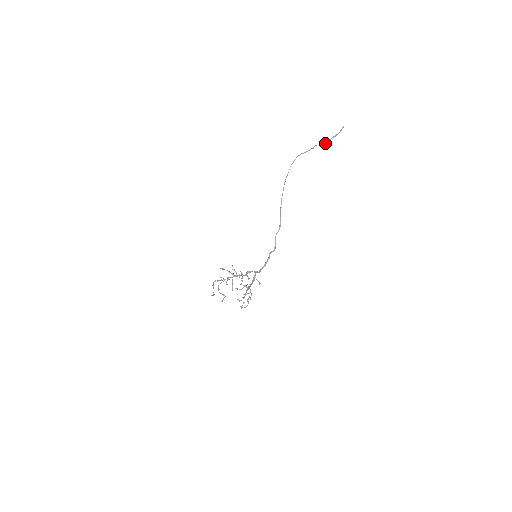
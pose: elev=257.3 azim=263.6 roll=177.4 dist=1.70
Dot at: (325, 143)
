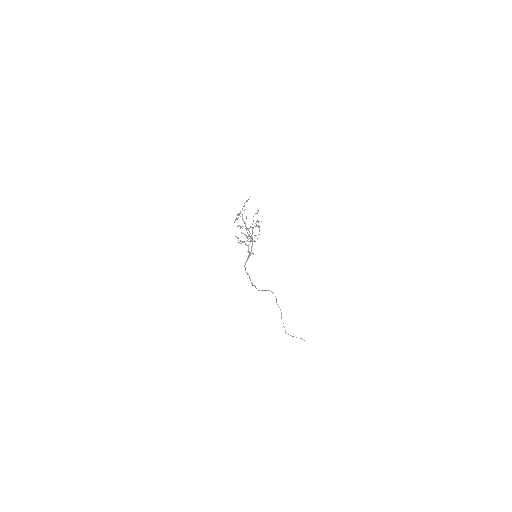
Dot at: occluded
